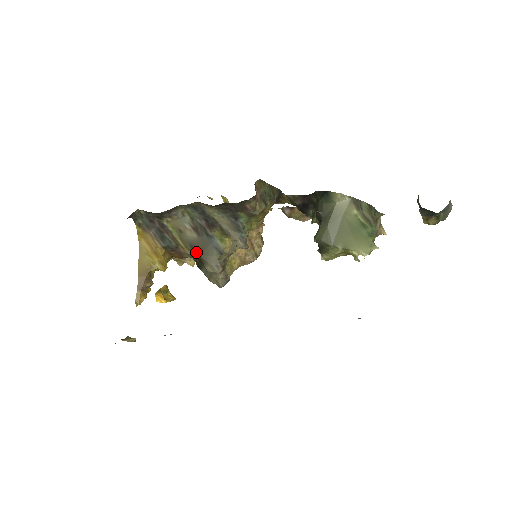
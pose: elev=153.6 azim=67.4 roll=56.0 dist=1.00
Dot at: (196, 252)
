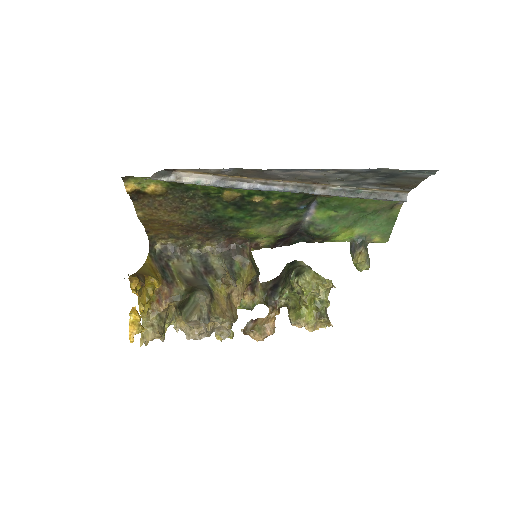
Dot at: (190, 285)
